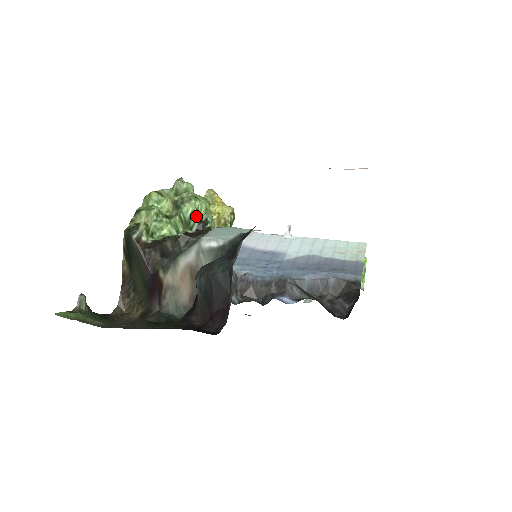
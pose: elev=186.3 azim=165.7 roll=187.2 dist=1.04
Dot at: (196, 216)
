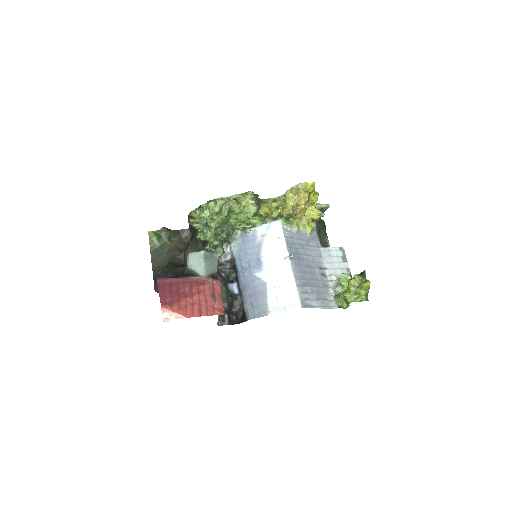
Dot at: (202, 238)
